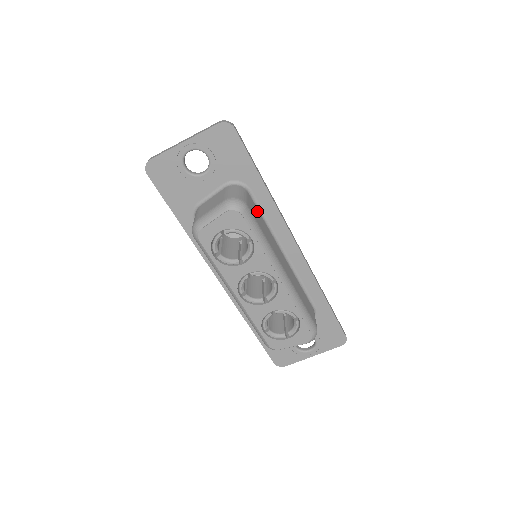
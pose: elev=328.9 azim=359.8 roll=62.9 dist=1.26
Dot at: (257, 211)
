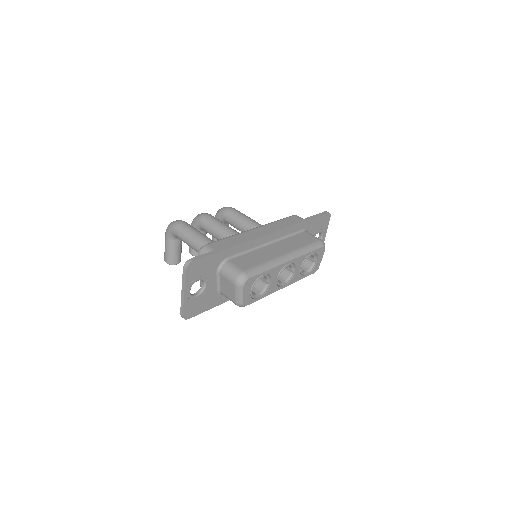
Dot at: (242, 258)
